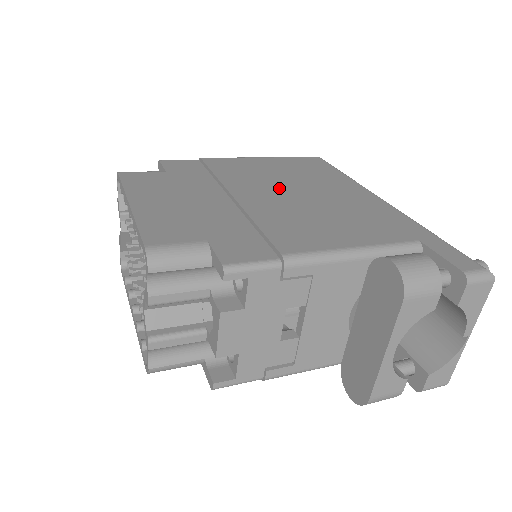
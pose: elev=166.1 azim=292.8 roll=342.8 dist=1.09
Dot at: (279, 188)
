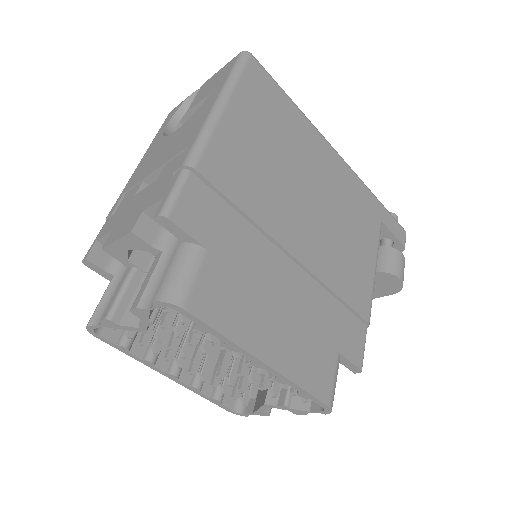
Dot at: (297, 199)
